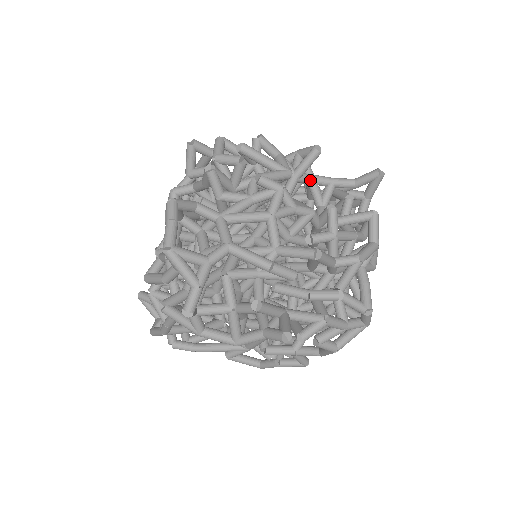
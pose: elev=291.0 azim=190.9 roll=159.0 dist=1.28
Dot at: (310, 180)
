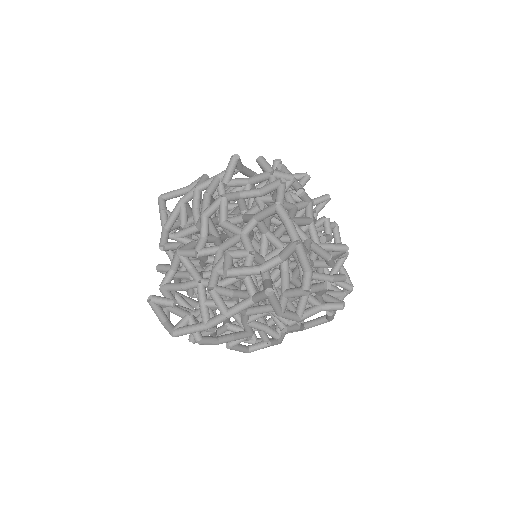
Dot at: occluded
